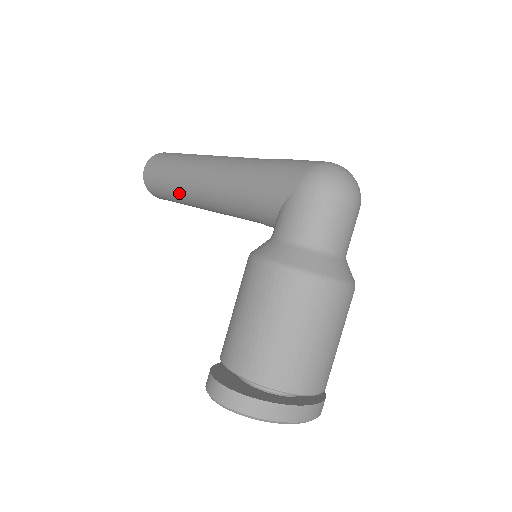
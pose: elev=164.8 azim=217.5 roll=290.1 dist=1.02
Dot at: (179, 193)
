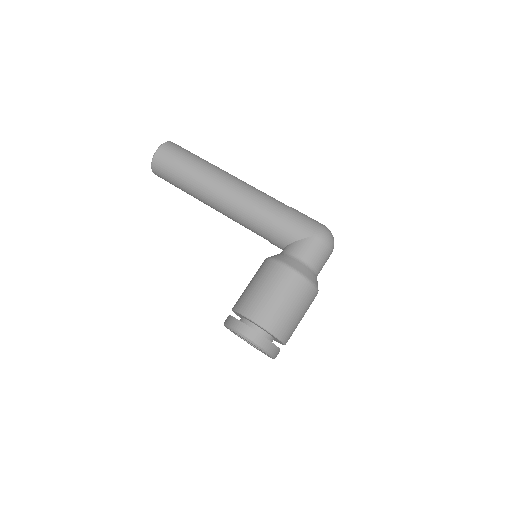
Dot at: (197, 187)
